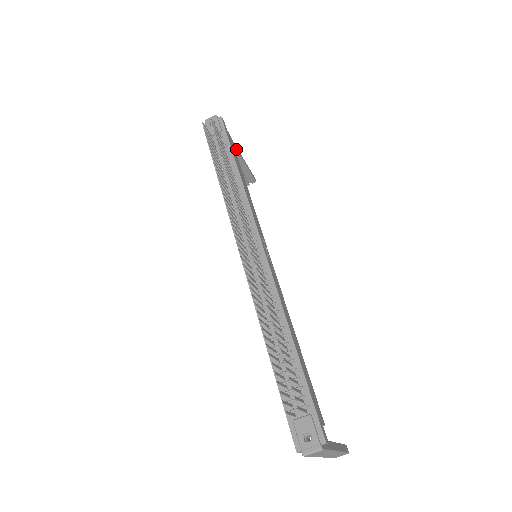
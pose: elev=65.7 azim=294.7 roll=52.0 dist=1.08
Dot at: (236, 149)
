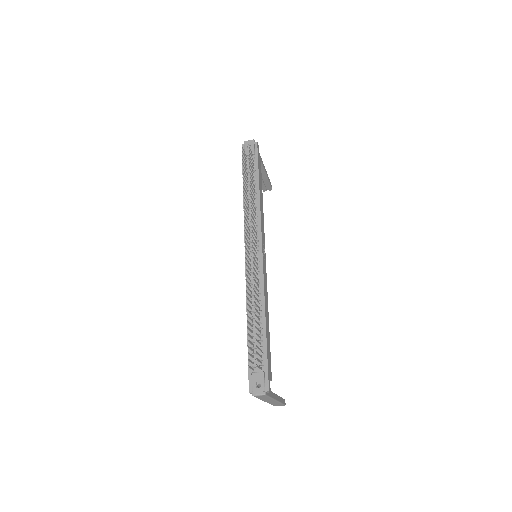
Dot at: (263, 165)
